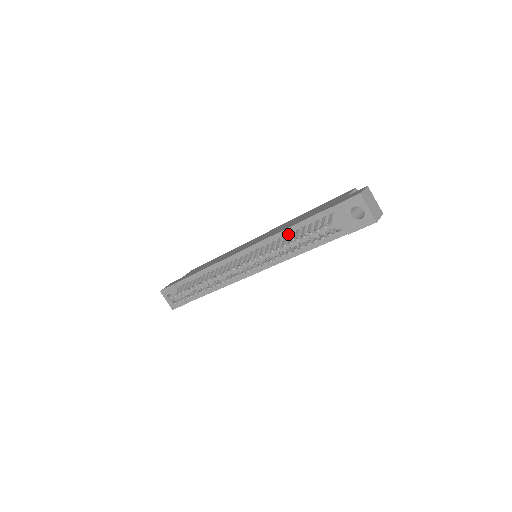
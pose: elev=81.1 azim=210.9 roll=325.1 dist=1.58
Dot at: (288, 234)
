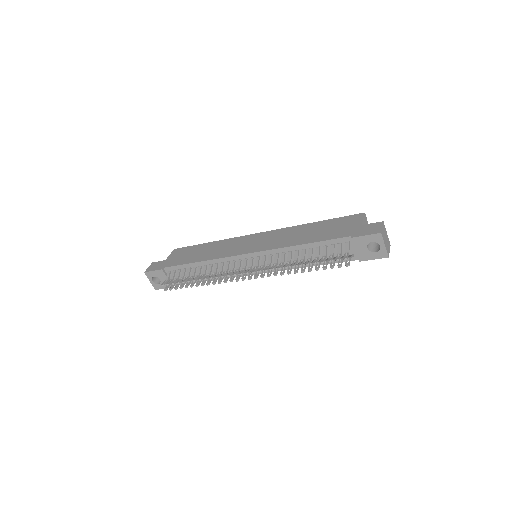
Dot at: (300, 249)
